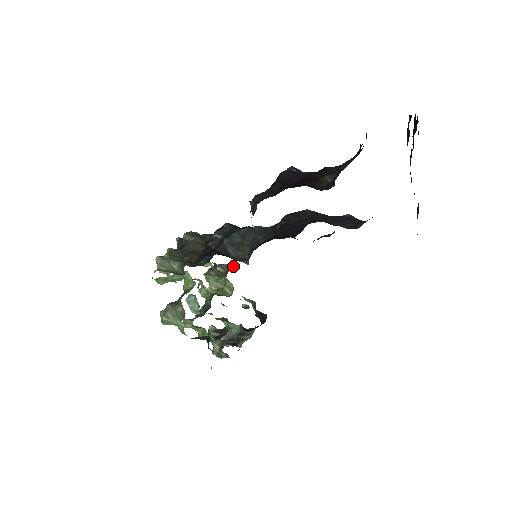
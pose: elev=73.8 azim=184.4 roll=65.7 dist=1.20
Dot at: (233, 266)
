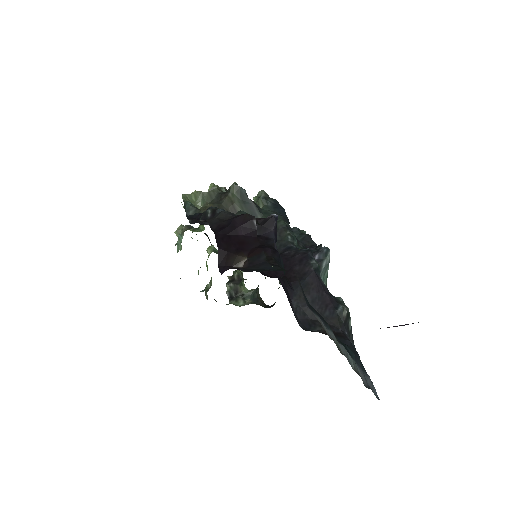
Dot at: occluded
